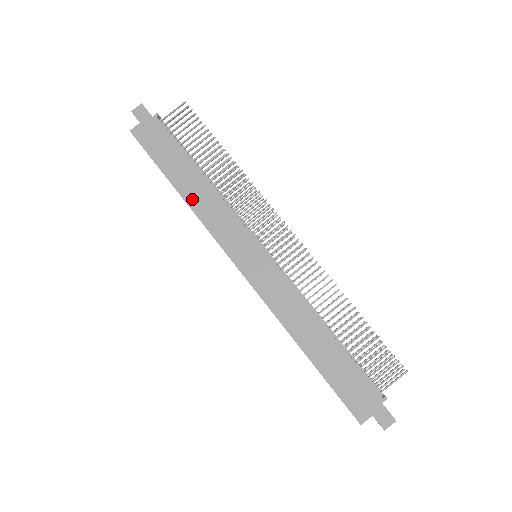
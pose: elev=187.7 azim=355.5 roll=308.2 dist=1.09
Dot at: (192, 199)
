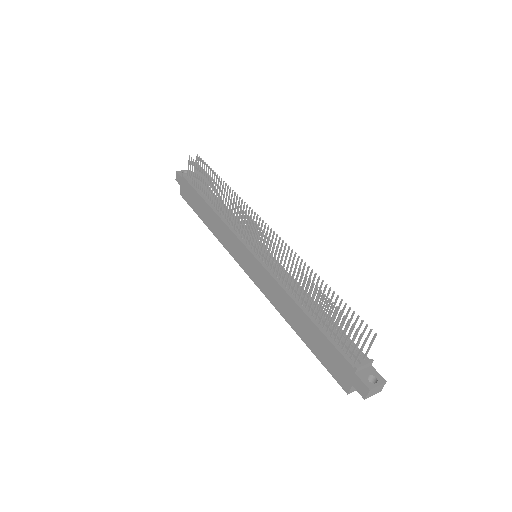
Dot at: (212, 228)
